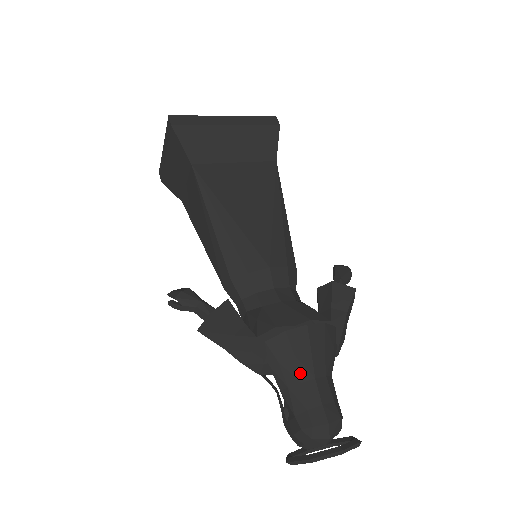
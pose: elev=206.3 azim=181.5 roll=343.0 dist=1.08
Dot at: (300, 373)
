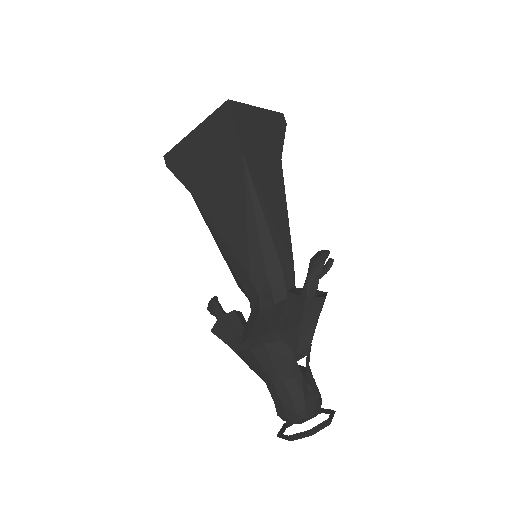
Dot at: (263, 378)
